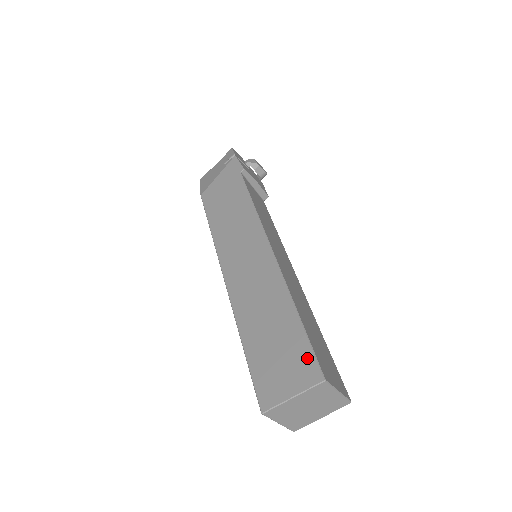
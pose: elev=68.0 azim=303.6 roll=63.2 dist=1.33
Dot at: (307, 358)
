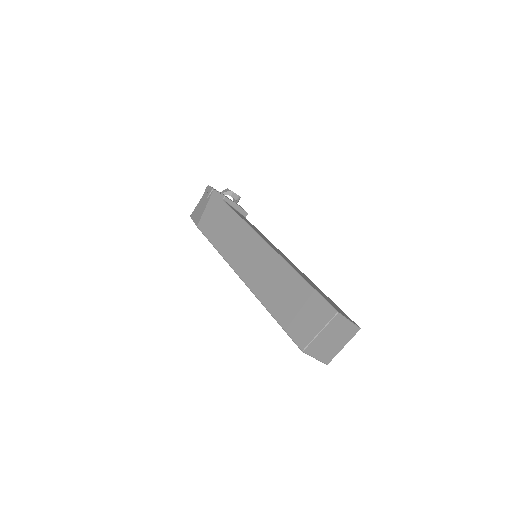
Dot at: (321, 304)
